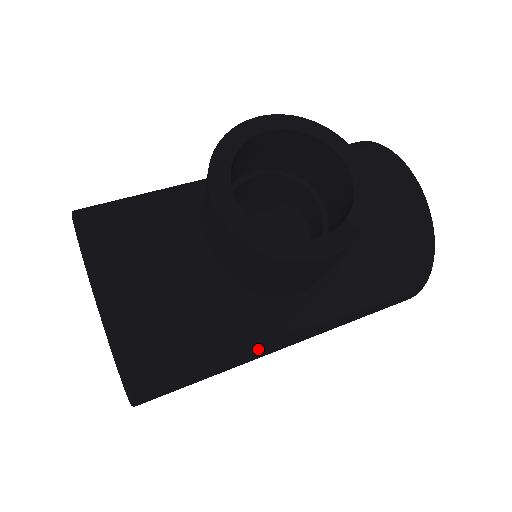
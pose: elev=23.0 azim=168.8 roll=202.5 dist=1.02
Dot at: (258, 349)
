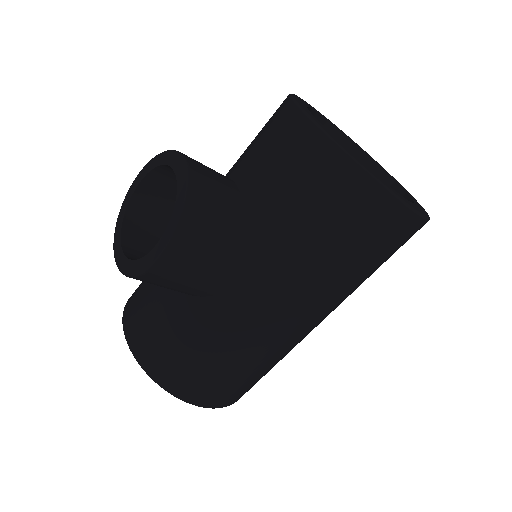
Dot at: (253, 337)
